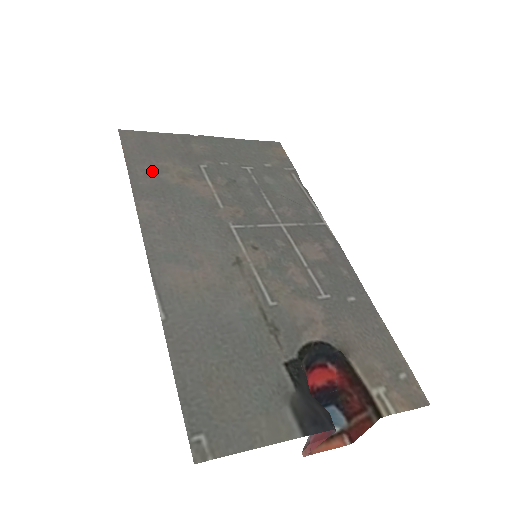
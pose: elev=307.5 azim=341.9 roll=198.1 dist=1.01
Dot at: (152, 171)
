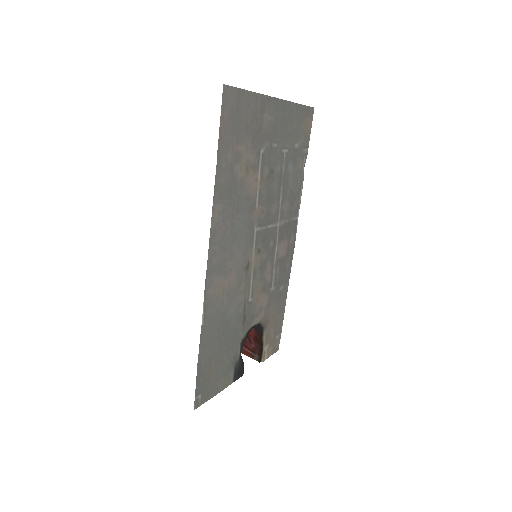
Dot at: (231, 161)
